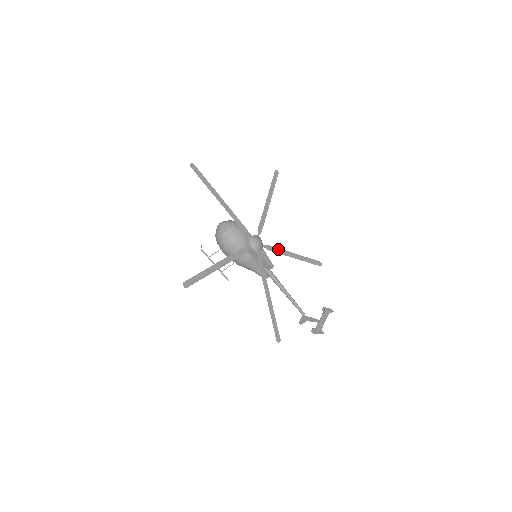
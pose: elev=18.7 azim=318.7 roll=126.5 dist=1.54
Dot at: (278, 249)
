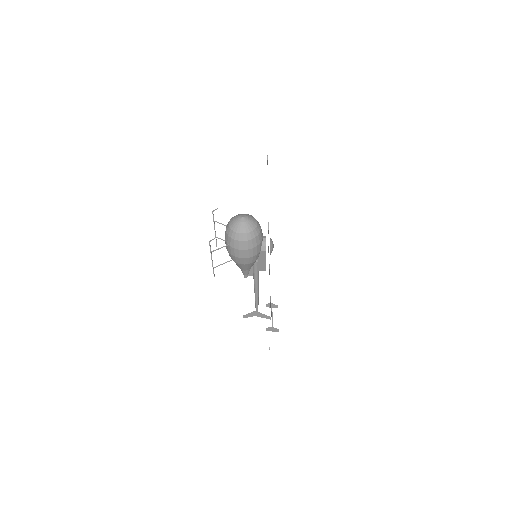
Dot at: occluded
